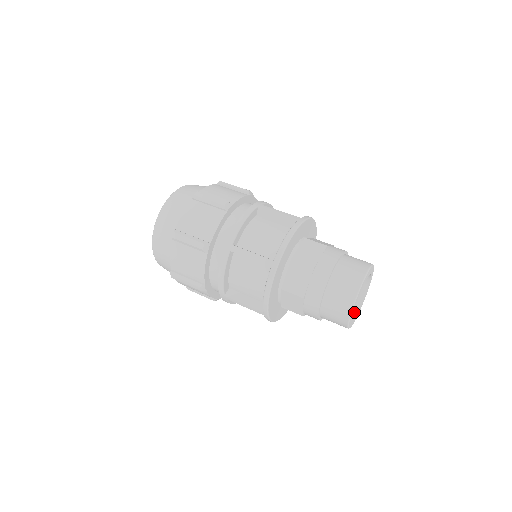
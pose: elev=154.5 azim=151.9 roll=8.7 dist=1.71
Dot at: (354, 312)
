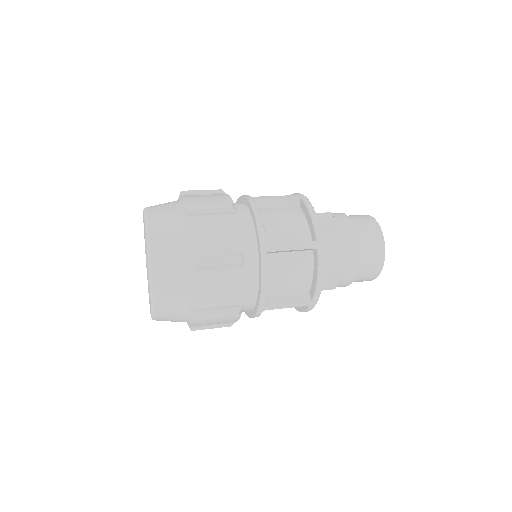
Dot at: occluded
